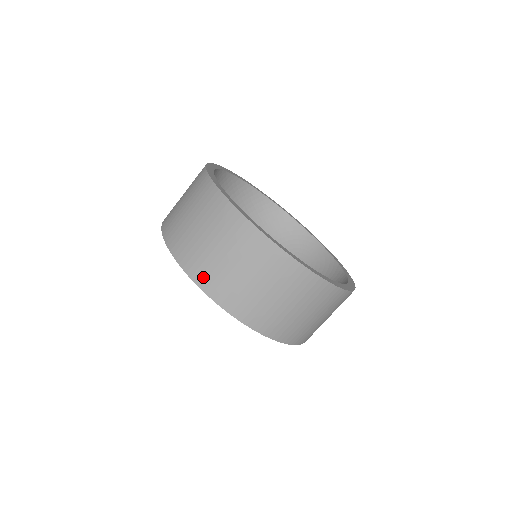
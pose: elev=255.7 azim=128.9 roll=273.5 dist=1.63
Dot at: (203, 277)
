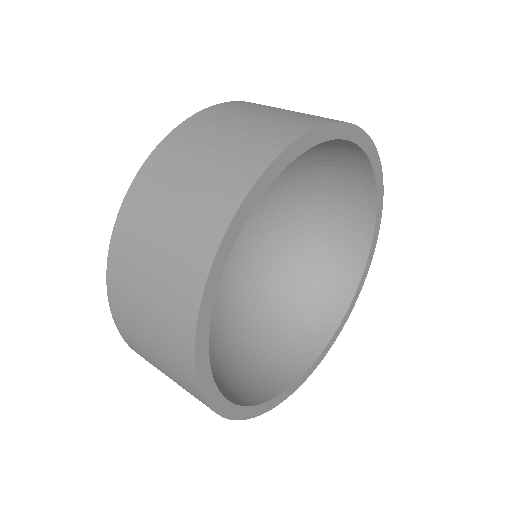
Dot at: (119, 311)
